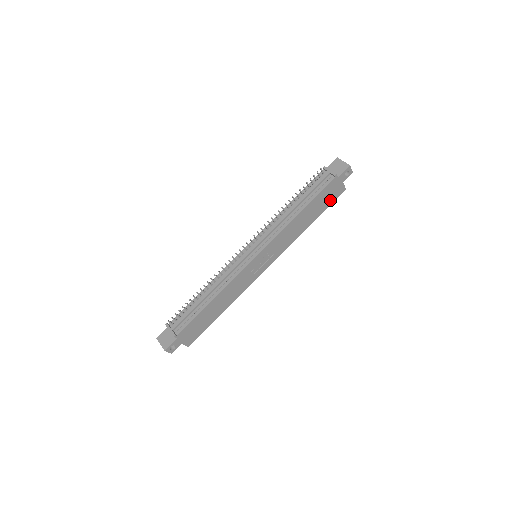
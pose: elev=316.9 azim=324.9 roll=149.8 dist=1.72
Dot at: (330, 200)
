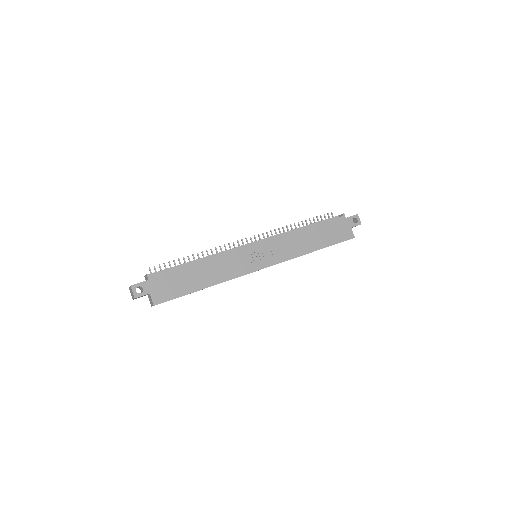
Dot at: (338, 238)
